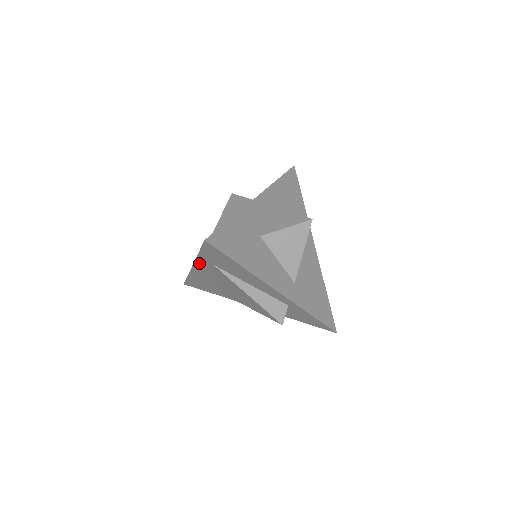
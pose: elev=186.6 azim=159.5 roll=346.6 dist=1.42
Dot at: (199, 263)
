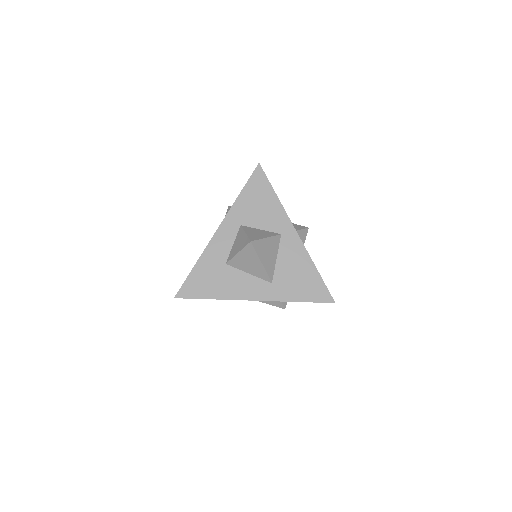
Dot at: occluded
